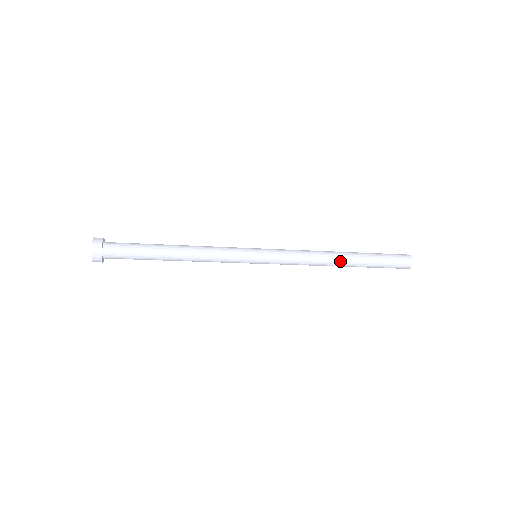
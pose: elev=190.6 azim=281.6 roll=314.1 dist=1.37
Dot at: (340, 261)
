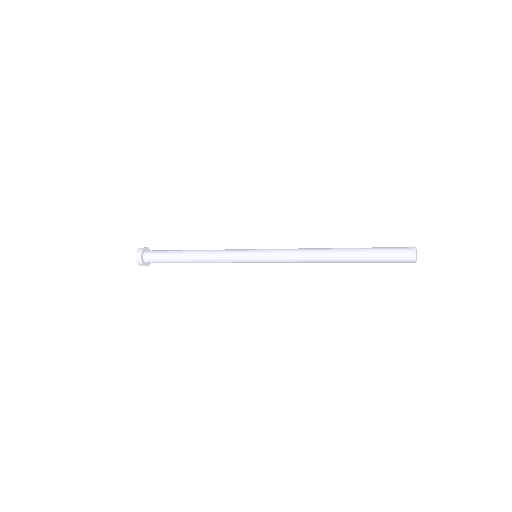
Dot at: (332, 252)
